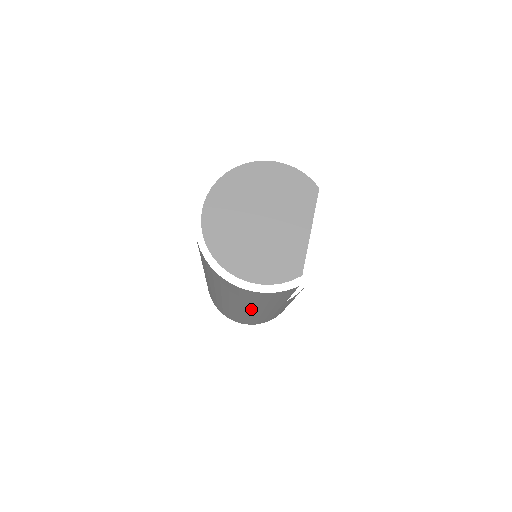
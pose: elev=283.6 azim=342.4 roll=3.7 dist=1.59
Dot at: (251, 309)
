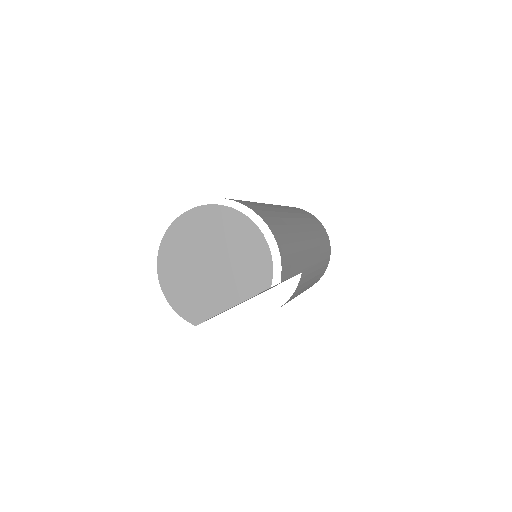
Dot at: occluded
